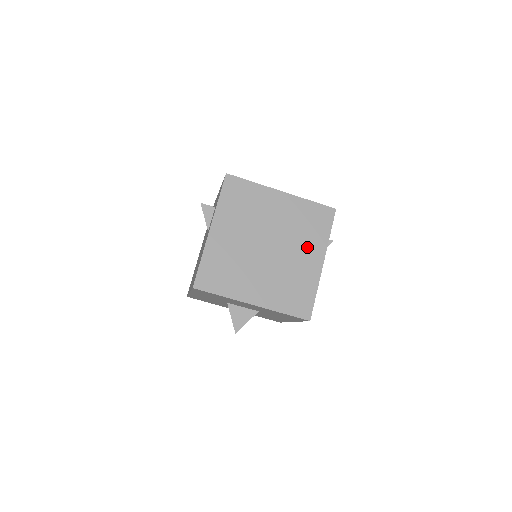
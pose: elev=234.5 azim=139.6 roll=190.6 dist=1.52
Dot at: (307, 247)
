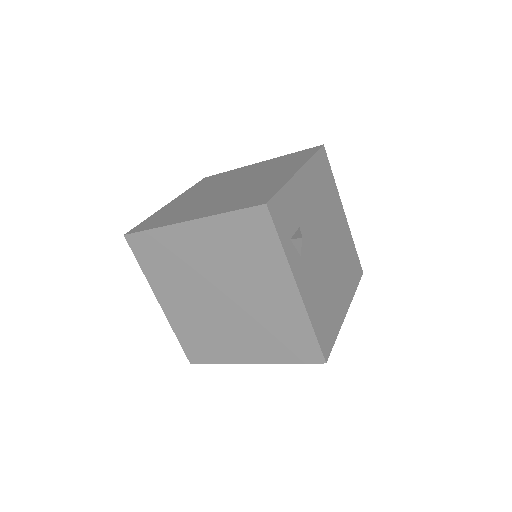
Dot at: (264, 278)
